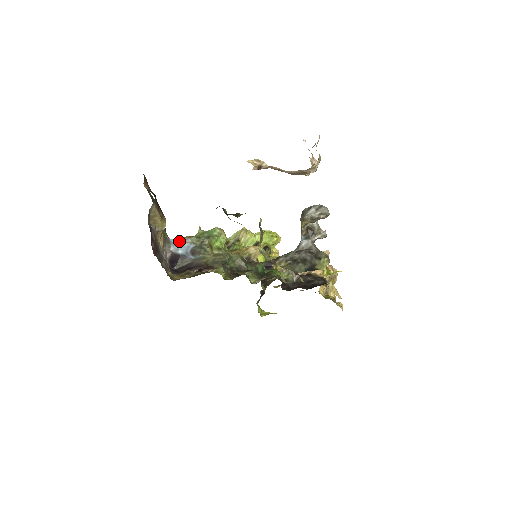
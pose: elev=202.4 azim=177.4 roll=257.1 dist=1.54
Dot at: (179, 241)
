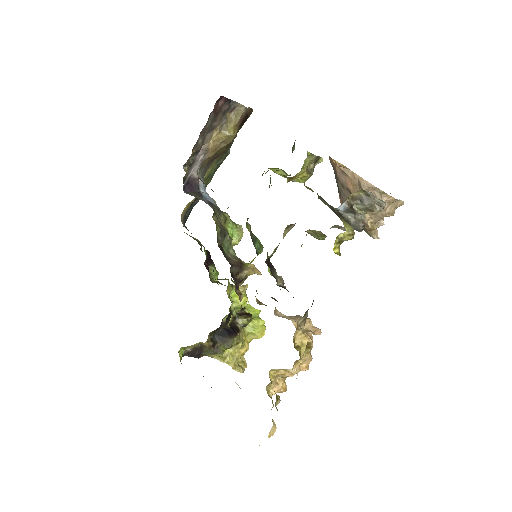
Dot at: occluded
